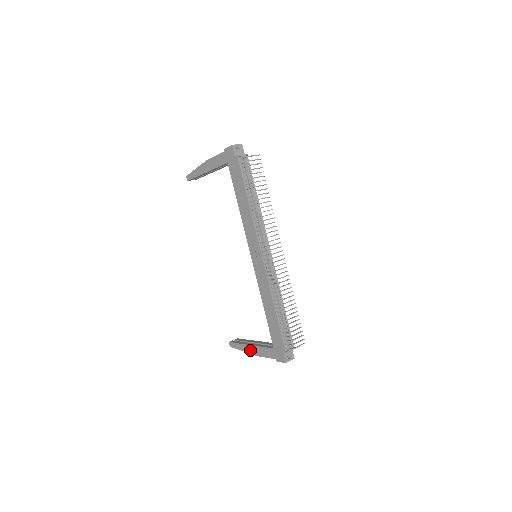
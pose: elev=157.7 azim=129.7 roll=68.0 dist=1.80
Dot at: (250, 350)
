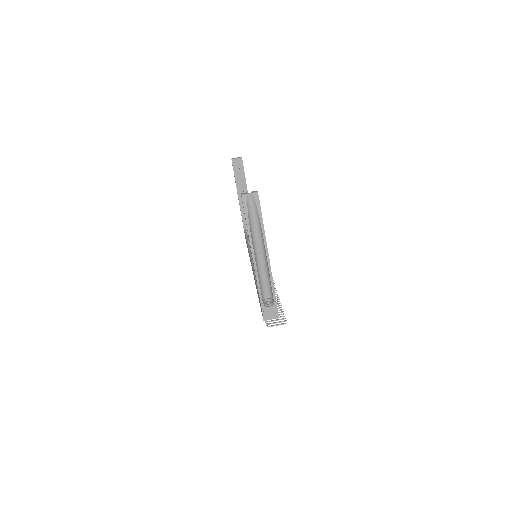
Dot at: (237, 193)
